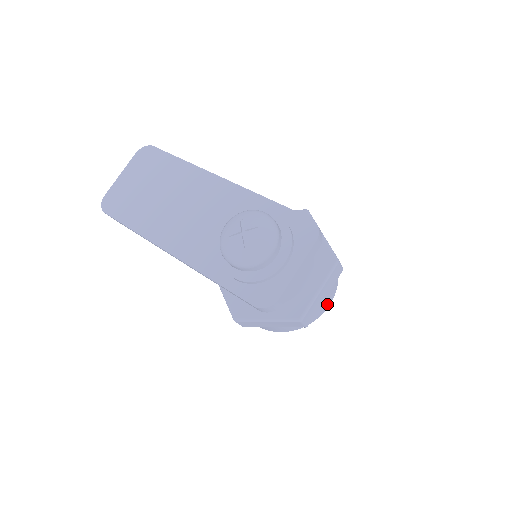
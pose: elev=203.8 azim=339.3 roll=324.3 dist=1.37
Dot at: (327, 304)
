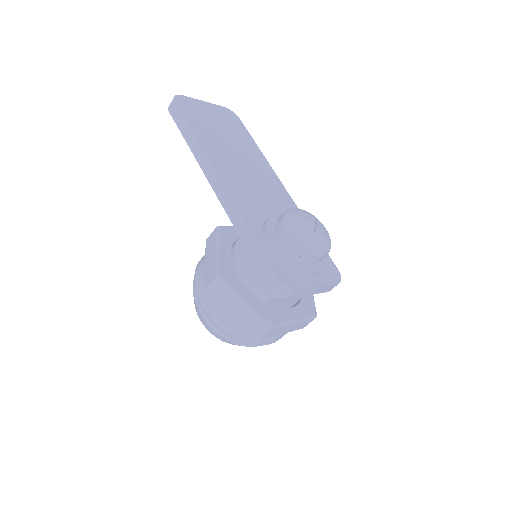
Dot at: (272, 341)
